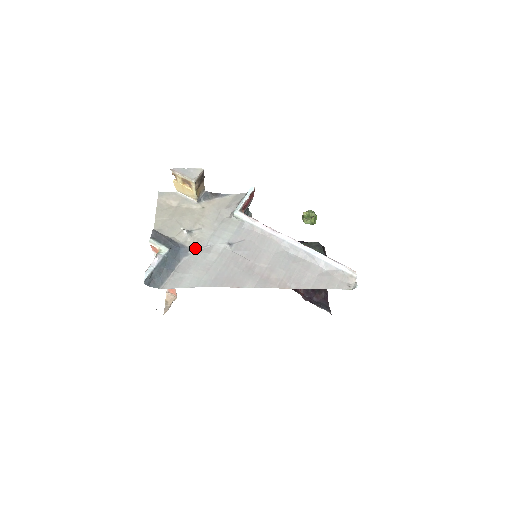
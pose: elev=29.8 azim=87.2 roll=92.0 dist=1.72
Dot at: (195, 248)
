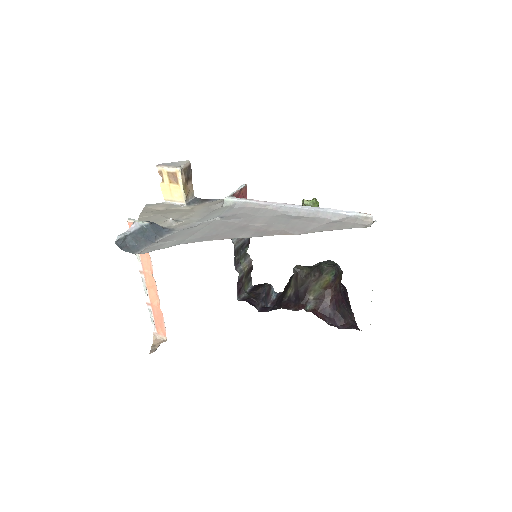
Dot at: (181, 228)
